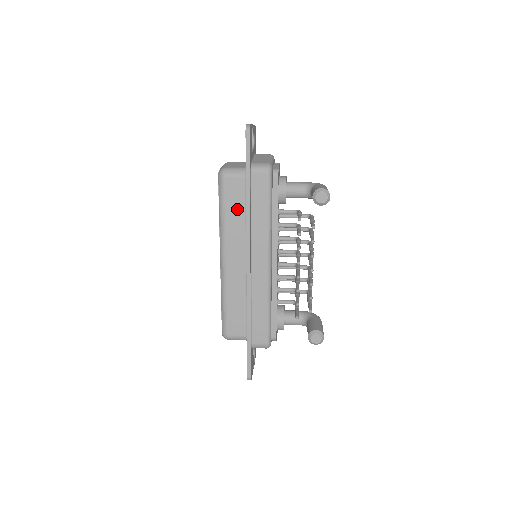
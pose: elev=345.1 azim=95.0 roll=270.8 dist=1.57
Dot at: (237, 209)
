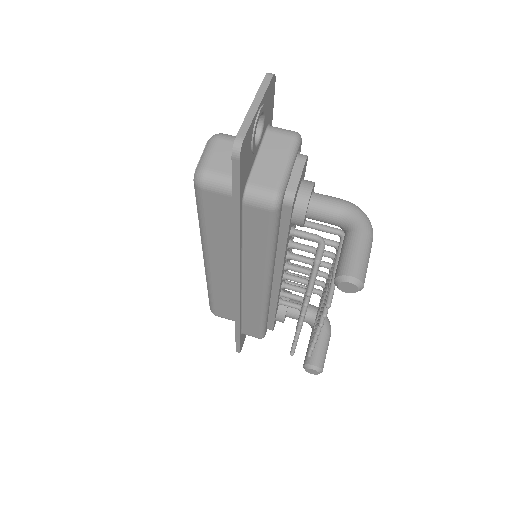
Dot at: (224, 226)
